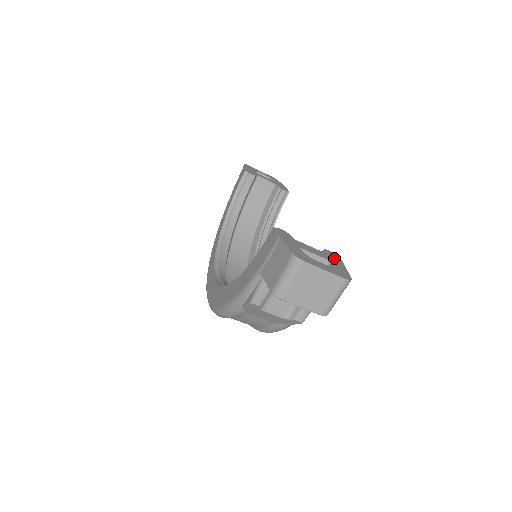
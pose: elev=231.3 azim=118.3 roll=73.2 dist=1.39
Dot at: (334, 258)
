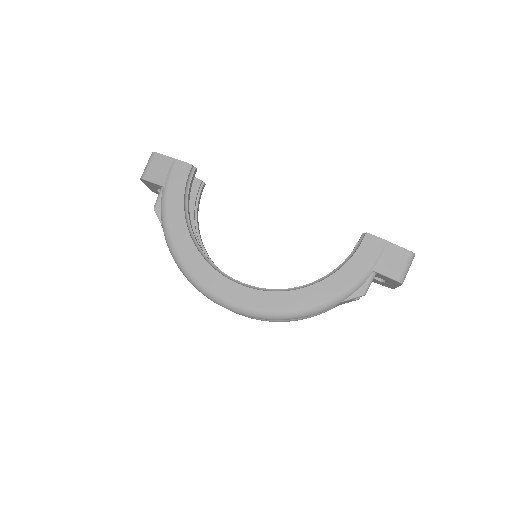
Dot at: occluded
